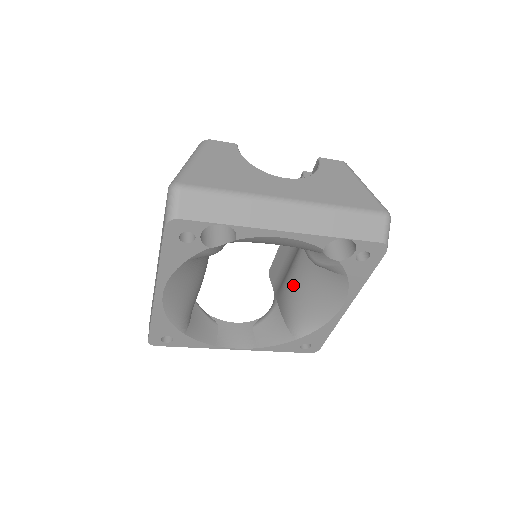
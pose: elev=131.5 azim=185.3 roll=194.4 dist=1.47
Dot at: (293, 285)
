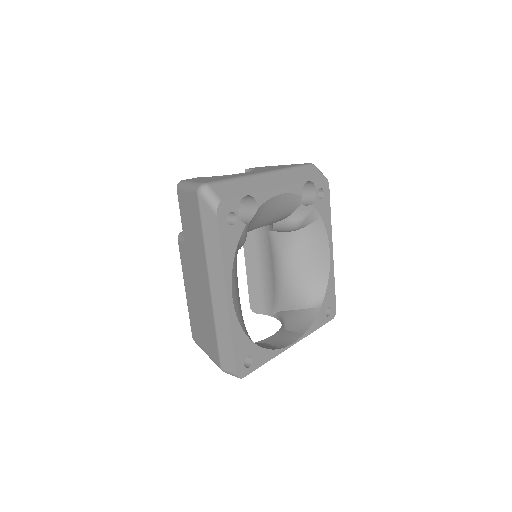
Dot at: (288, 270)
